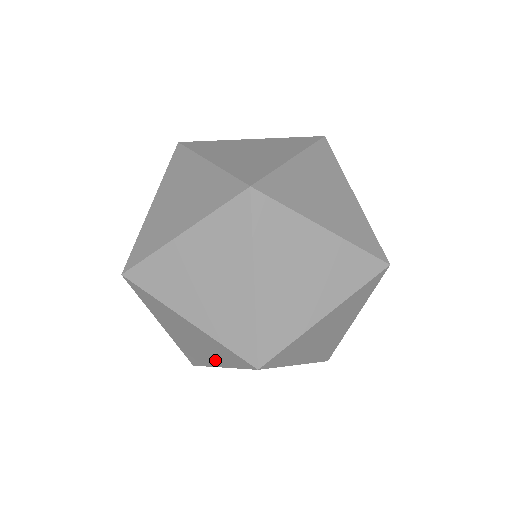
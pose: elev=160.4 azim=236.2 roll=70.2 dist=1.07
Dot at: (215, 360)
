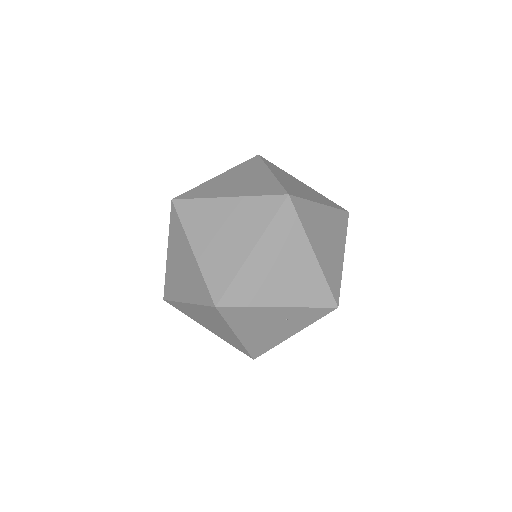
Dot at: (228, 331)
